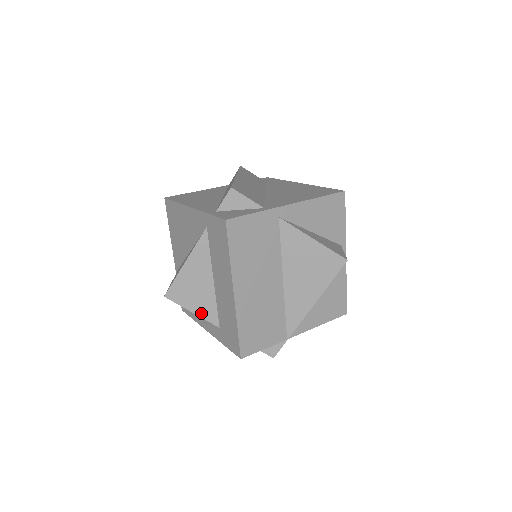
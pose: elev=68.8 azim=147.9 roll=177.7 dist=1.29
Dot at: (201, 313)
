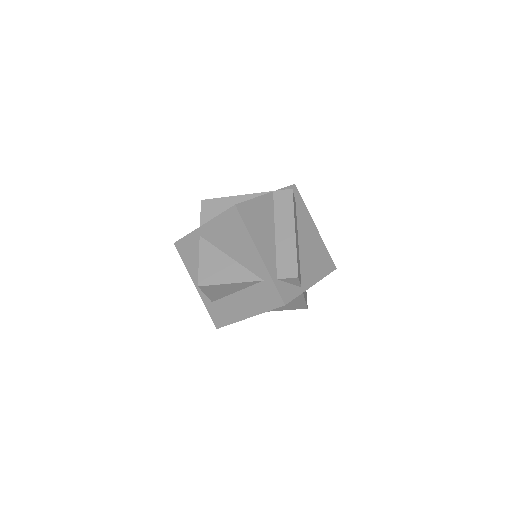
Dot at: (210, 296)
